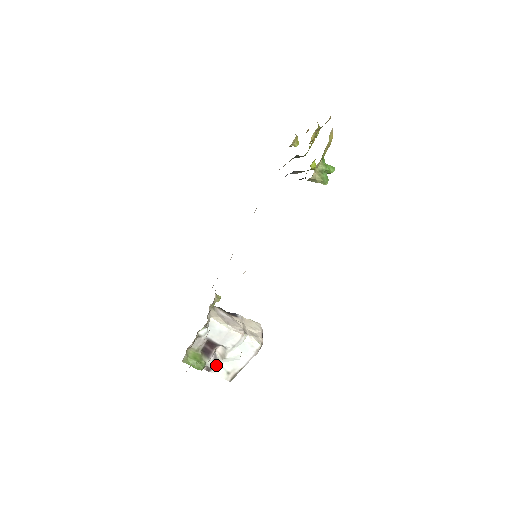
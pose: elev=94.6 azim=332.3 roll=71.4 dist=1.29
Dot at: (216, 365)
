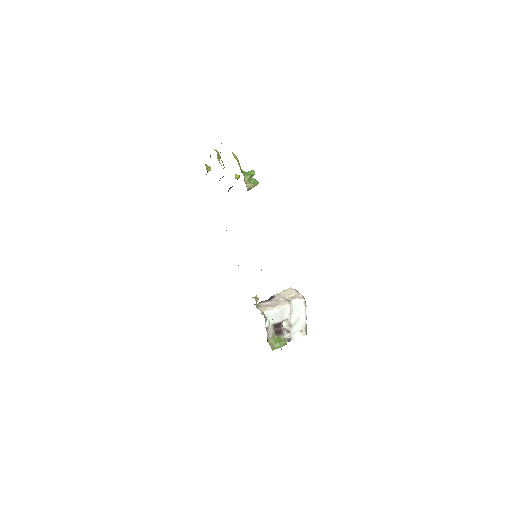
Dot at: (291, 334)
